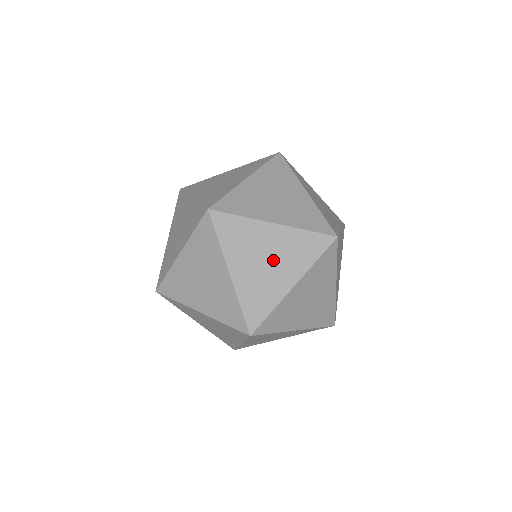
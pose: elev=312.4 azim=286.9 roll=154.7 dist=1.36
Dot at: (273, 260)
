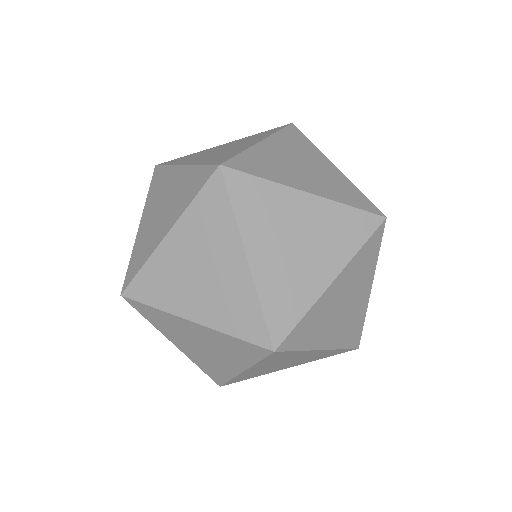
Dot at: (306, 243)
